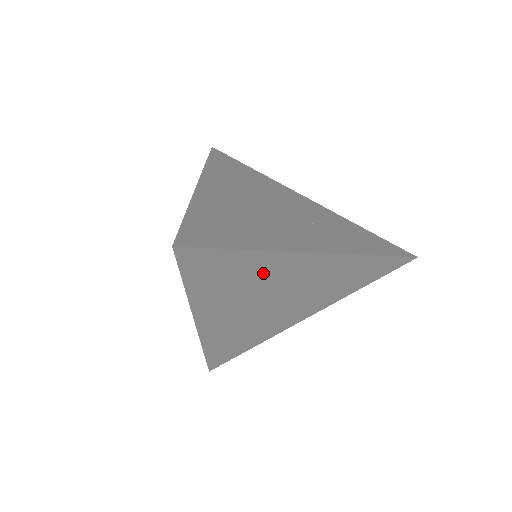
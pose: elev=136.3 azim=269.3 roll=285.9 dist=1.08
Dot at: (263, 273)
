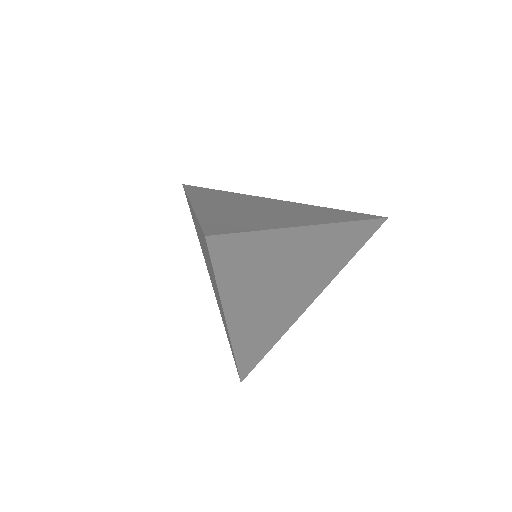
Dot at: (275, 254)
